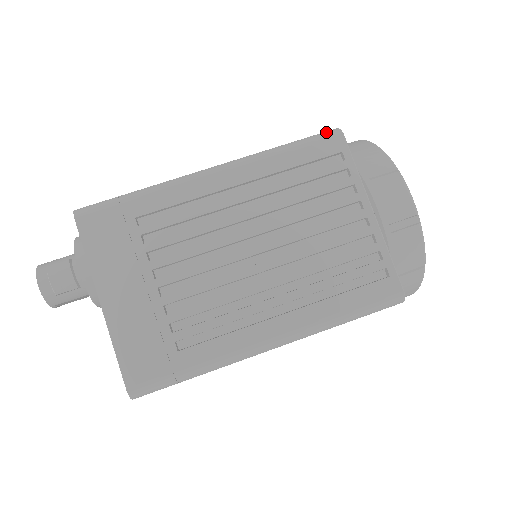
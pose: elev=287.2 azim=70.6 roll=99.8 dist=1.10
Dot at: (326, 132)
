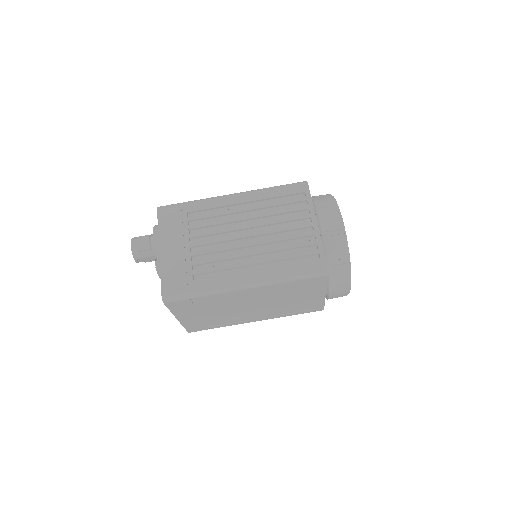
Dot at: (299, 182)
